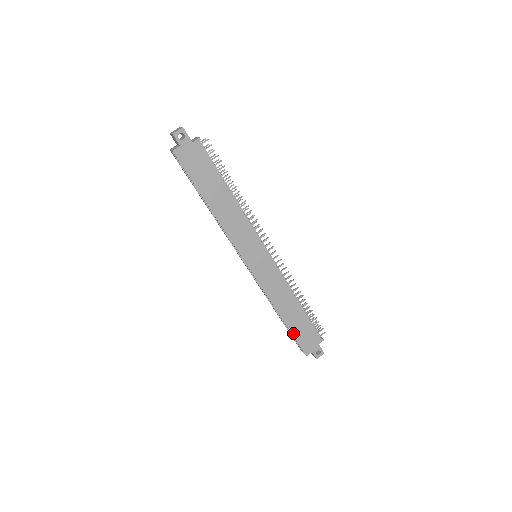
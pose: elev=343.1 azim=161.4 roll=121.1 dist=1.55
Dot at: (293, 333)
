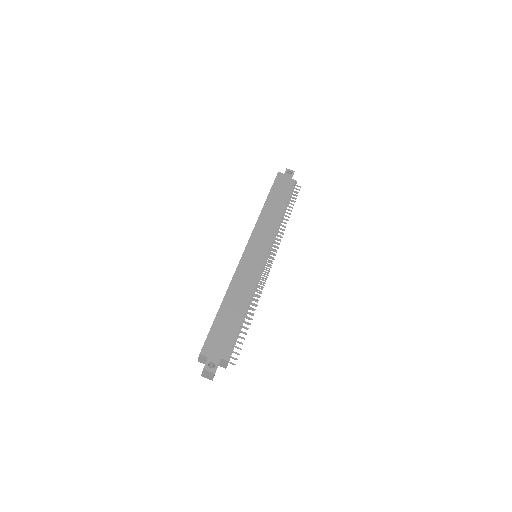
Dot at: (216, 322)
